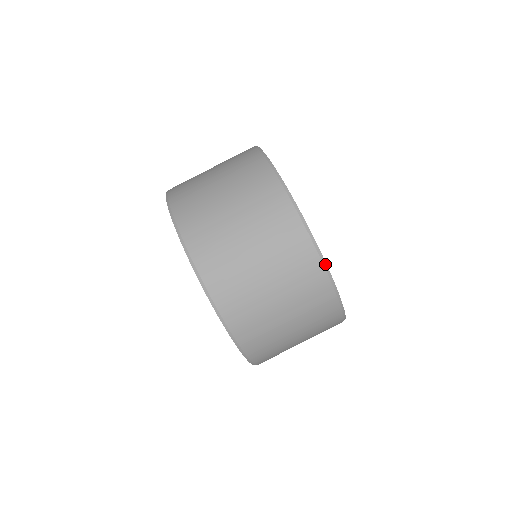
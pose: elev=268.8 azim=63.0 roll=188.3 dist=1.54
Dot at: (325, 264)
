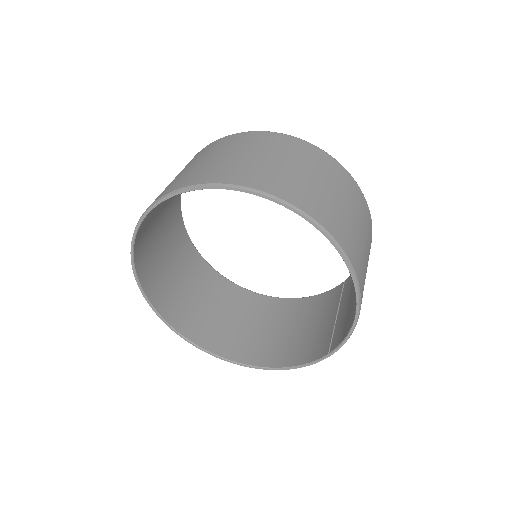
Dot at: (345, 169)
